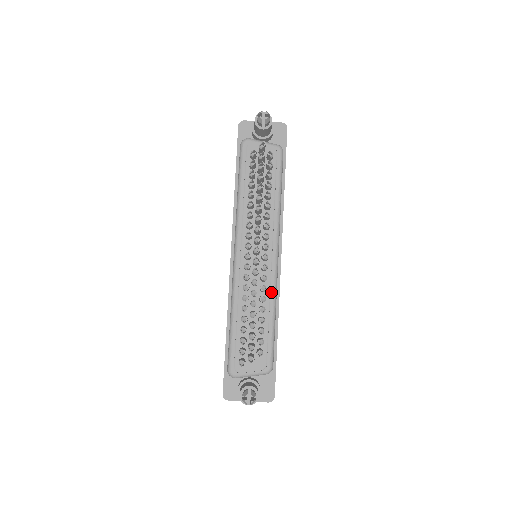
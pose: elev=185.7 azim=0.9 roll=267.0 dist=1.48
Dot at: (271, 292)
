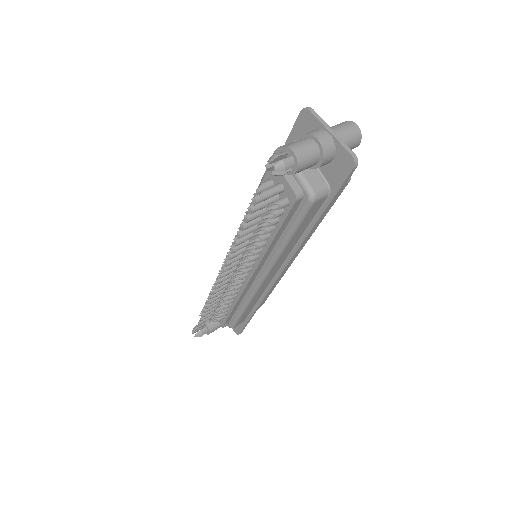
Dot at: (247, 294)
